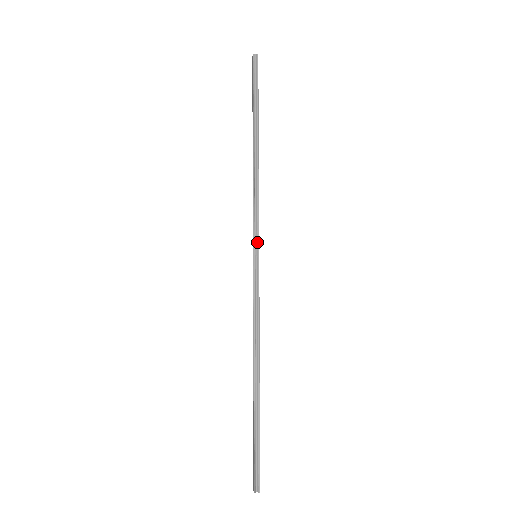
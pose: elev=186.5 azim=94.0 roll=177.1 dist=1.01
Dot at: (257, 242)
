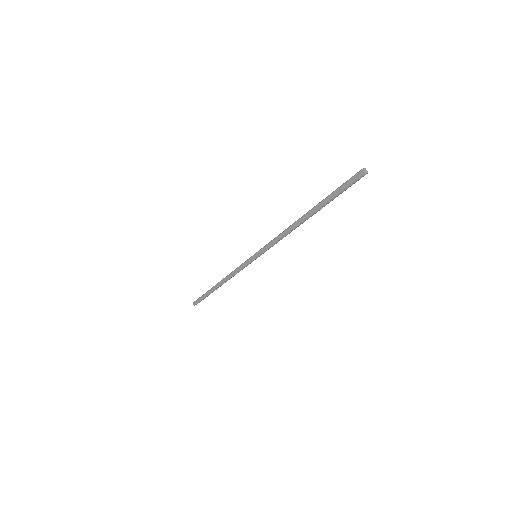
Dot at: occluded
